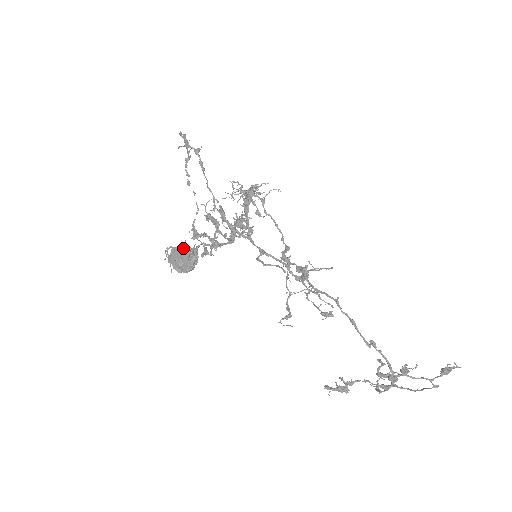
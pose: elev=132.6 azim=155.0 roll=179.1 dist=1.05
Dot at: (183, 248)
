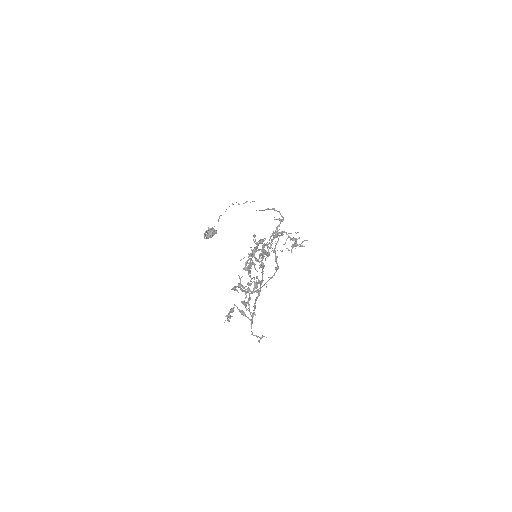
Dot at: (211, 228)
